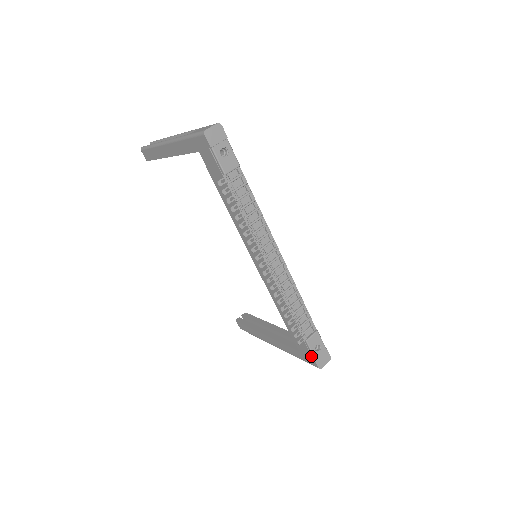
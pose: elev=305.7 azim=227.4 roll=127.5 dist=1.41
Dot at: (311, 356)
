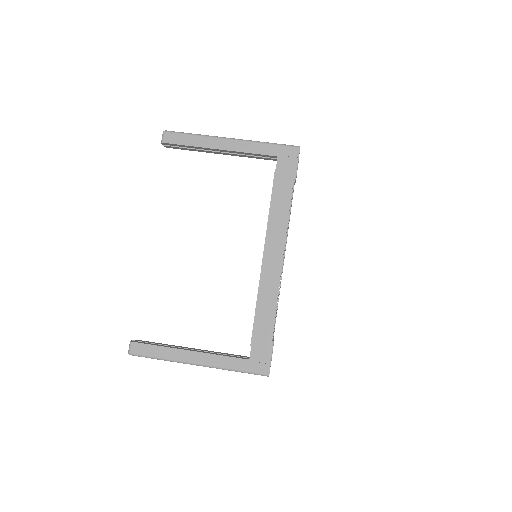
Dot at: (268, 360)
